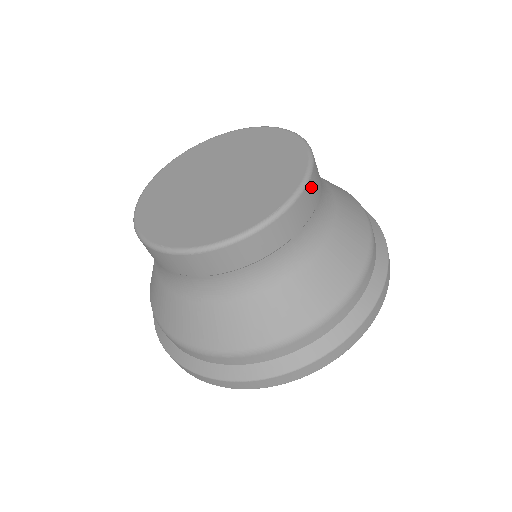
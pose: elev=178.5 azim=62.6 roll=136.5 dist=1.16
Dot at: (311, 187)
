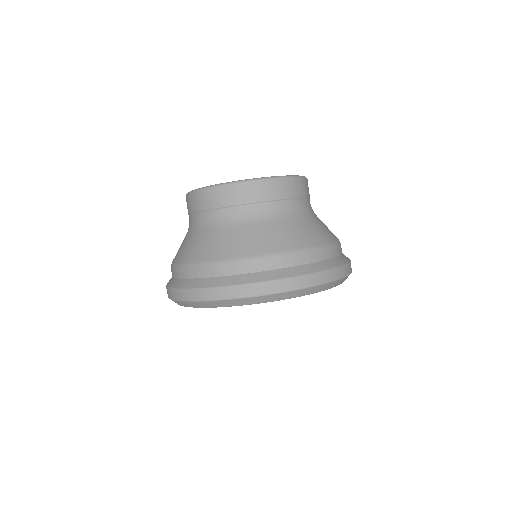
Dot at: (304, 183)
